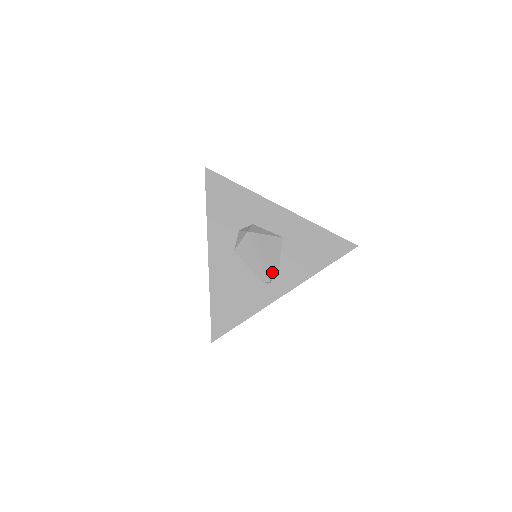
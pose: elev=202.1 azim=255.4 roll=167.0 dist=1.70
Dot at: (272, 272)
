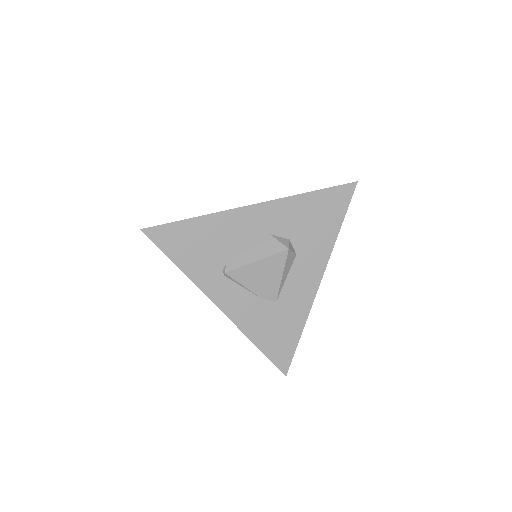
Dot at: occluded
